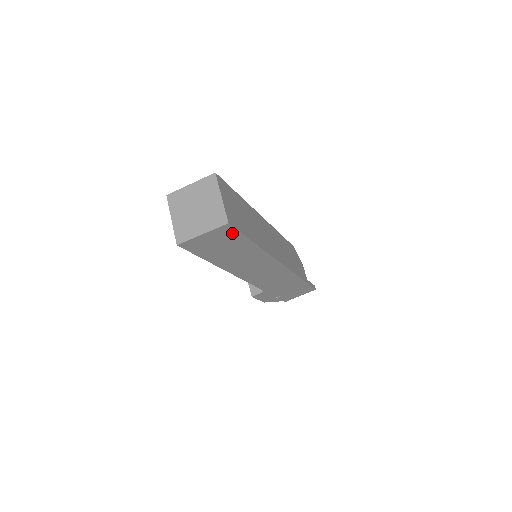
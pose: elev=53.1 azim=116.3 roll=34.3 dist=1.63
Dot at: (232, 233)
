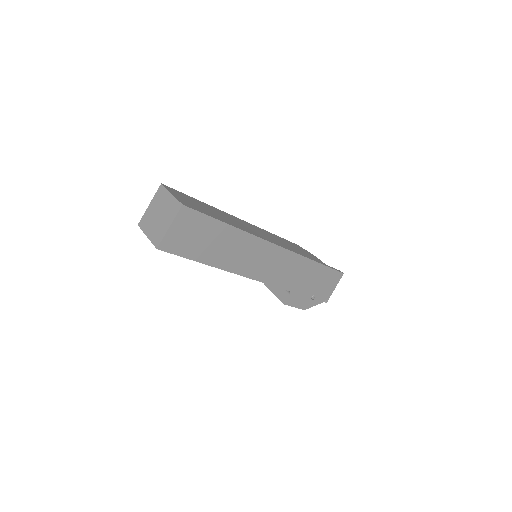
Dot at: (195, 217)
